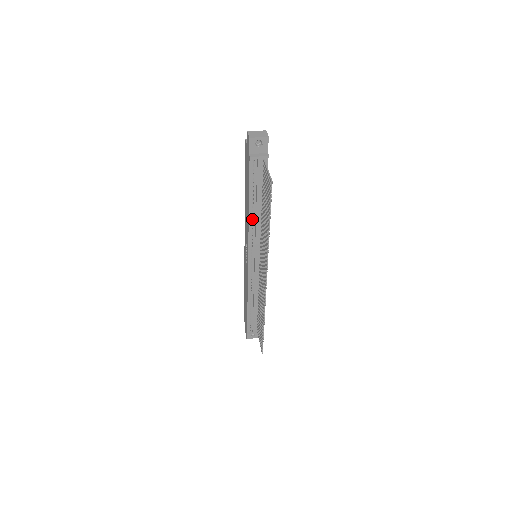
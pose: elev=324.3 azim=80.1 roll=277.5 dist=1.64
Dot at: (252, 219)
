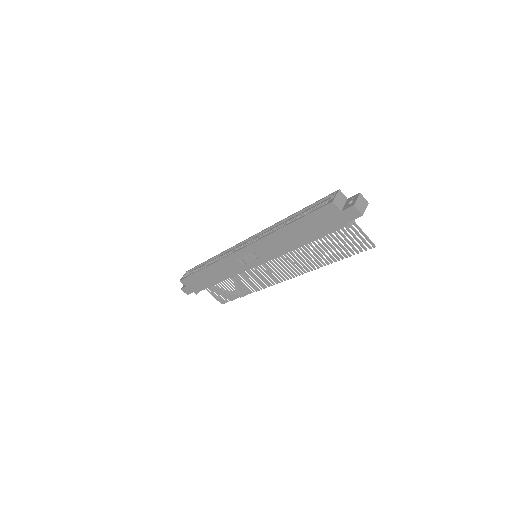
Dot at: (293, 248)
